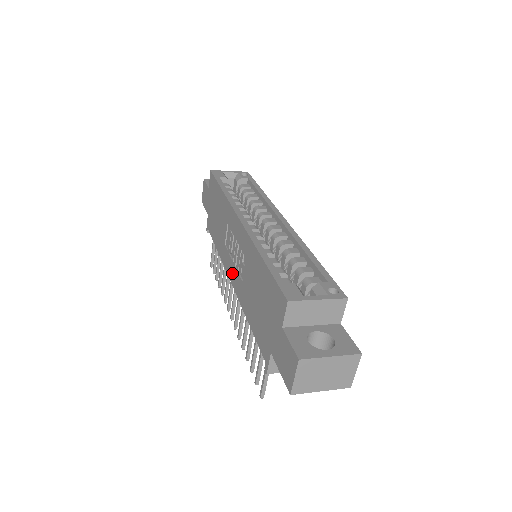
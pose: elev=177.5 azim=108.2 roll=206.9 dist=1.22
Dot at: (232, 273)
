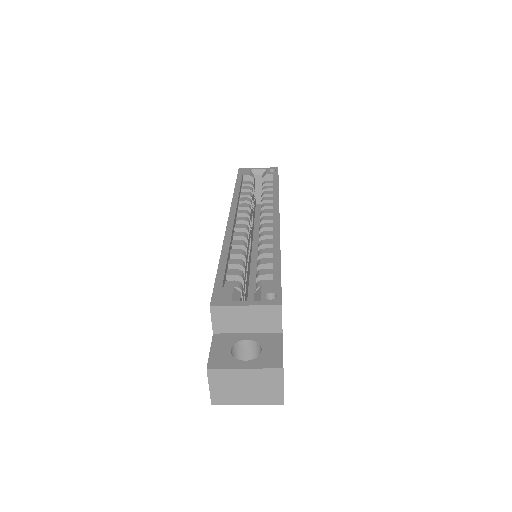
Dot at: occluded
